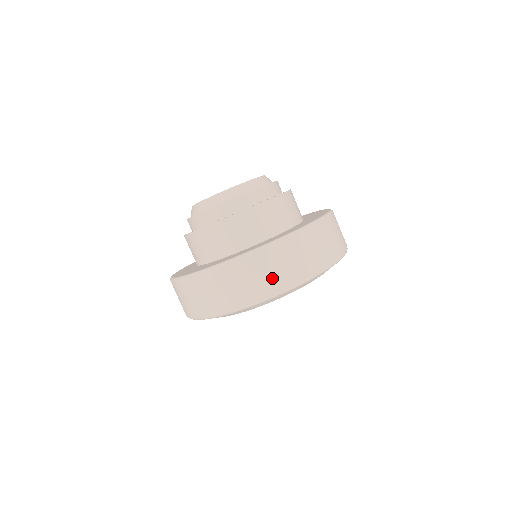
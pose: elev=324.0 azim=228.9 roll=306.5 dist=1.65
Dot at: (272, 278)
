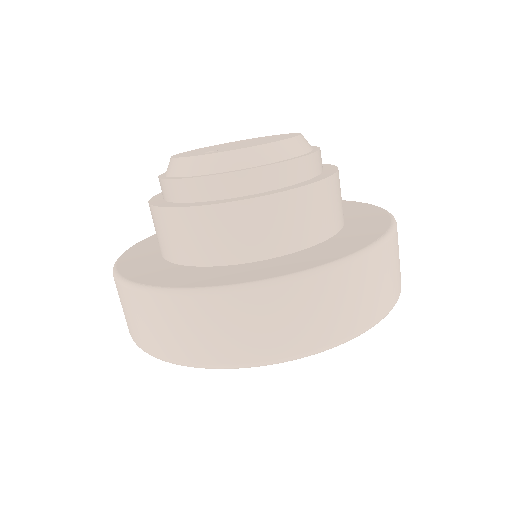
Dot at: (292, 332)
